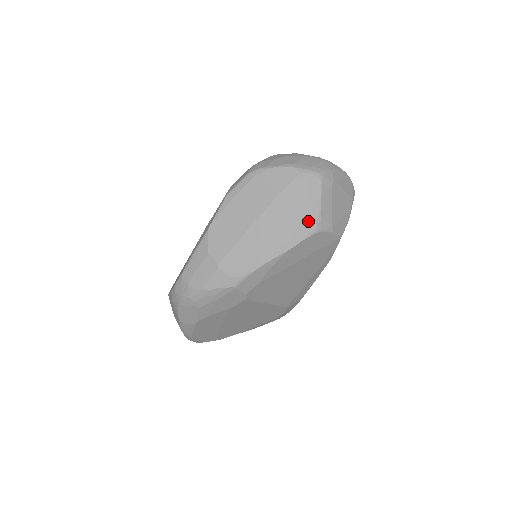
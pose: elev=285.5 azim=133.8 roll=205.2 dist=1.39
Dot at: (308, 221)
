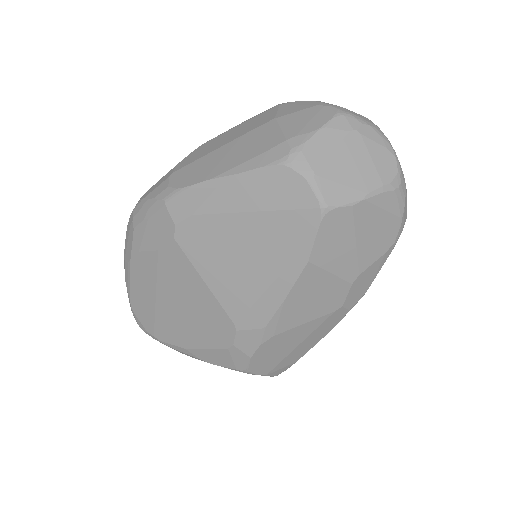
Dot at: (283, 147)
